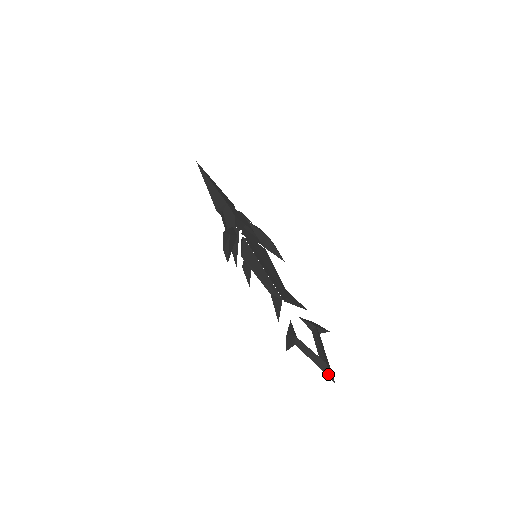
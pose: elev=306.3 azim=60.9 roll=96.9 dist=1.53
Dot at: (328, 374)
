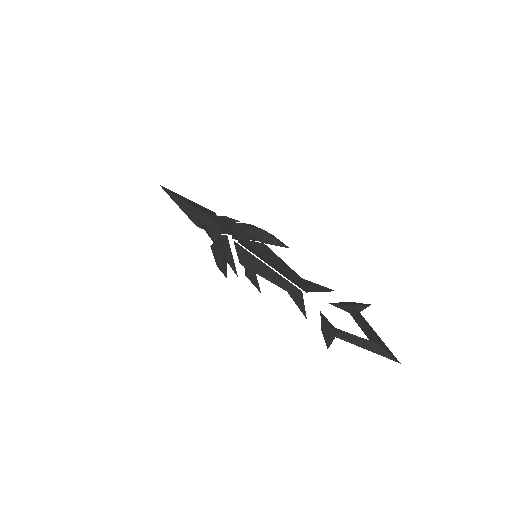
Dot at: (387, 356)
